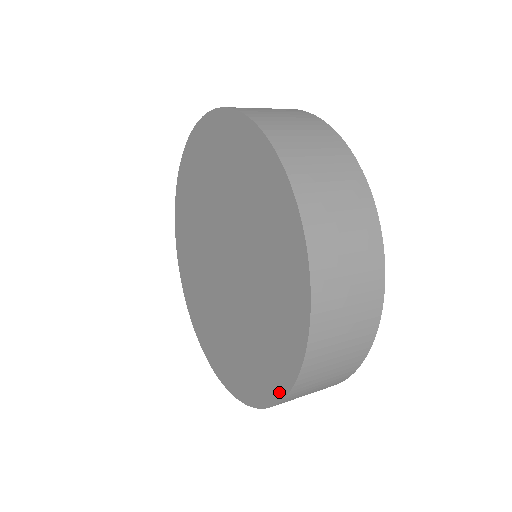
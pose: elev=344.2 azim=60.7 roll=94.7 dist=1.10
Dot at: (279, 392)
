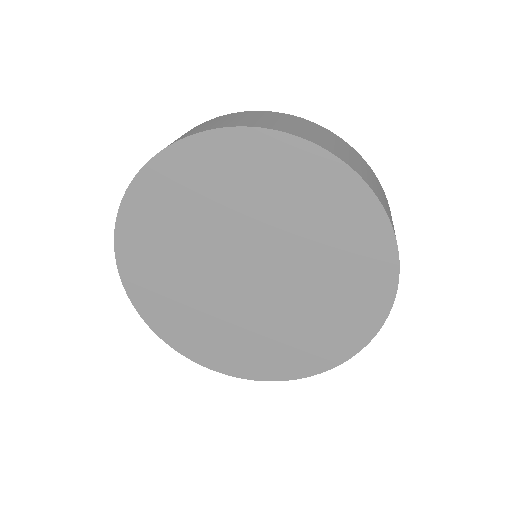
Dot at: (247, 375)
